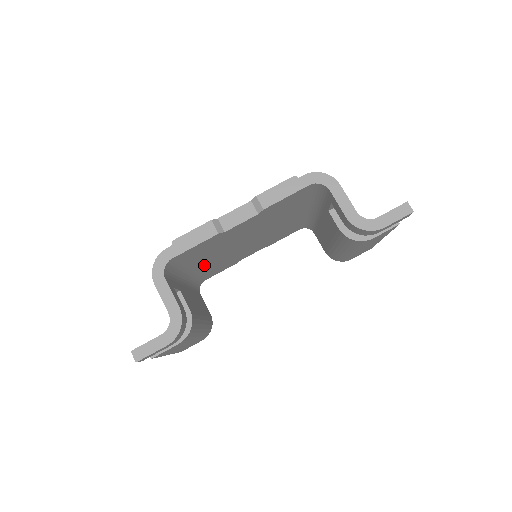
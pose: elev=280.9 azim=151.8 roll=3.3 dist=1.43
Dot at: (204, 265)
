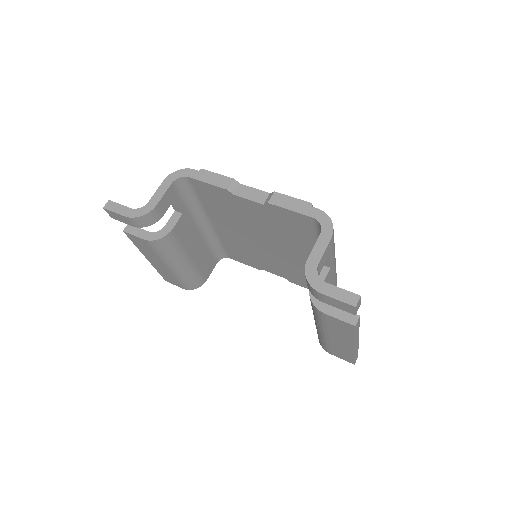
Dot at: (224, 229)
